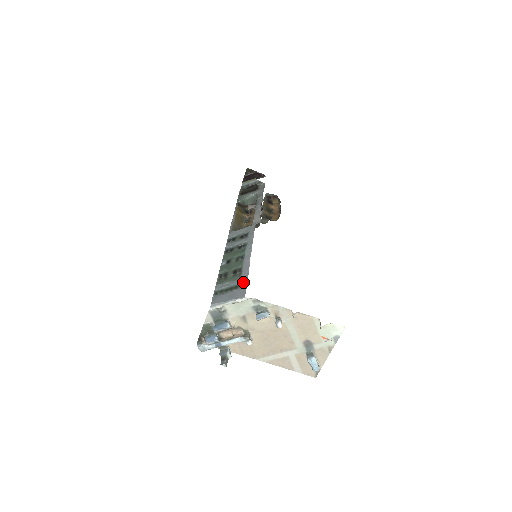
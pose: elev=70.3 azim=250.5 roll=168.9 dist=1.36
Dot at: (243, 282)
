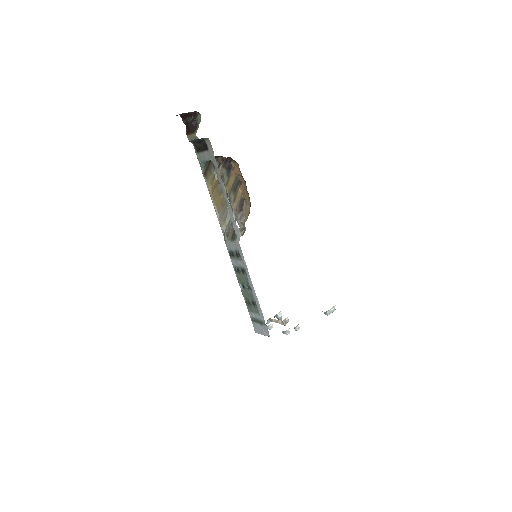
Dot at: (263, 321)
